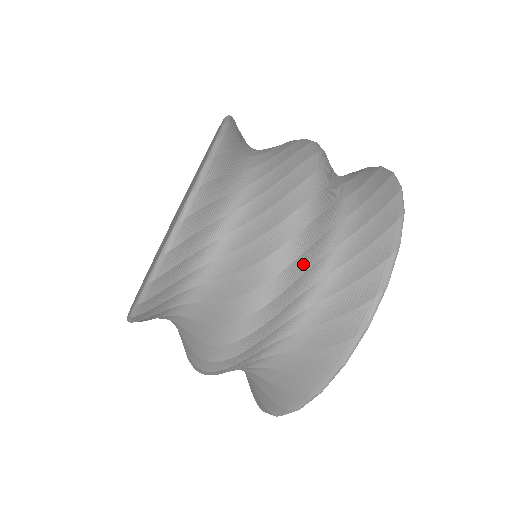
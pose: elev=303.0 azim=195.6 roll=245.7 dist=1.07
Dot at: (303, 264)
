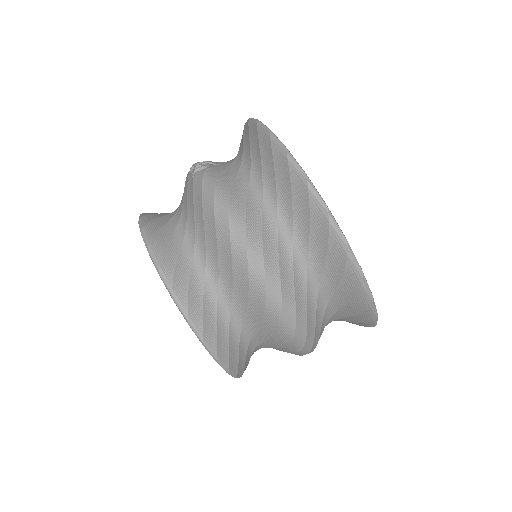
Dot at: (301, 306)
